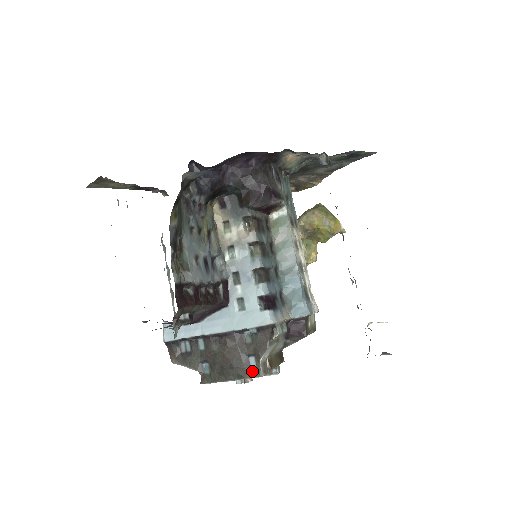
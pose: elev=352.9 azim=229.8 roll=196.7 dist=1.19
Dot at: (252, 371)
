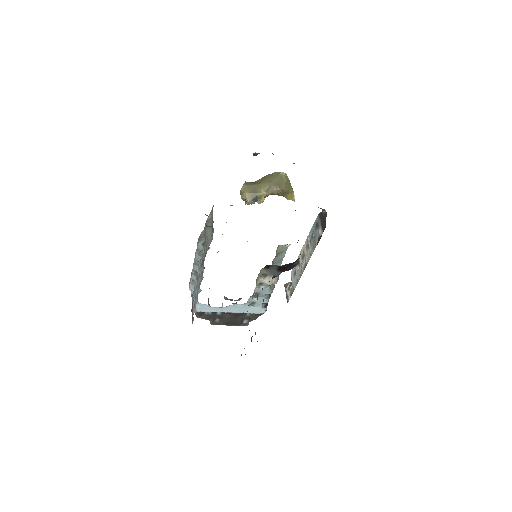
Dot at: (244, 324)
